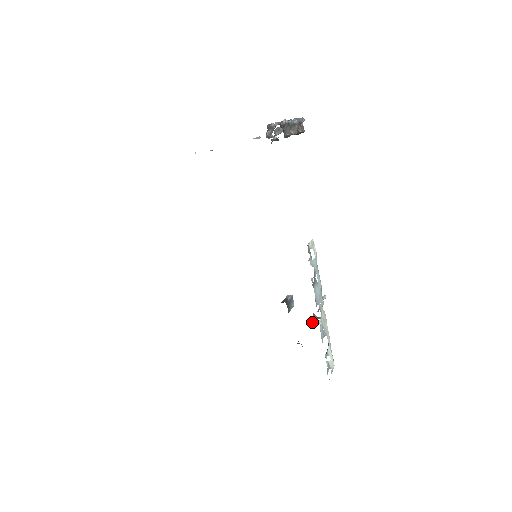
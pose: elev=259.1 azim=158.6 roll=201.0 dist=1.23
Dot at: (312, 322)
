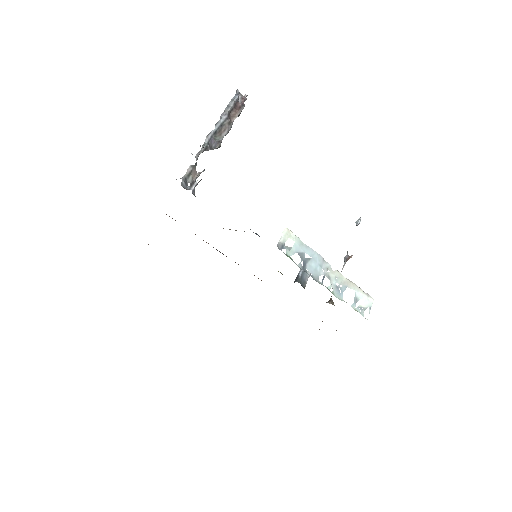
Dot at: (344, 265)
